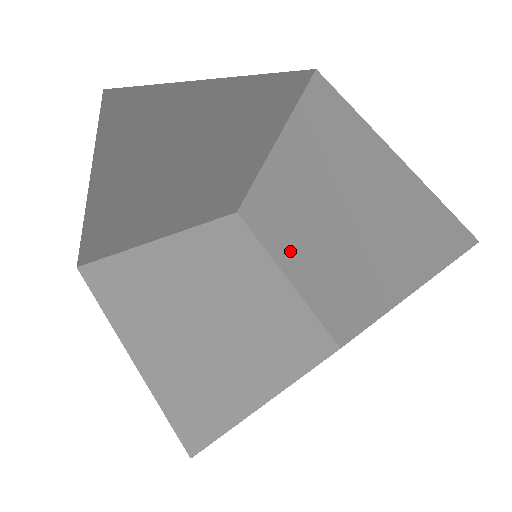
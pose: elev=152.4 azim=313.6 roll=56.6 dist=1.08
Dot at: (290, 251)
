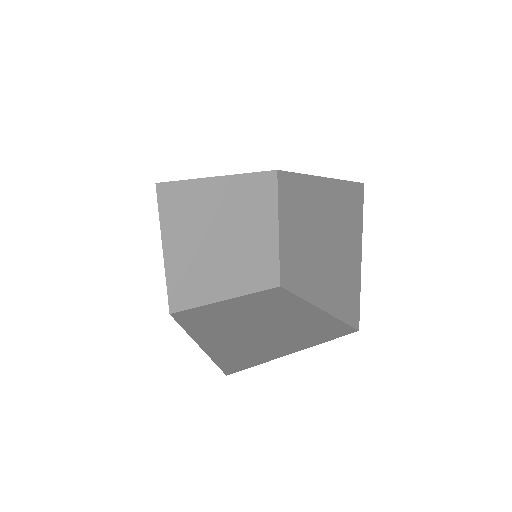
Dot at: (309, 284)
